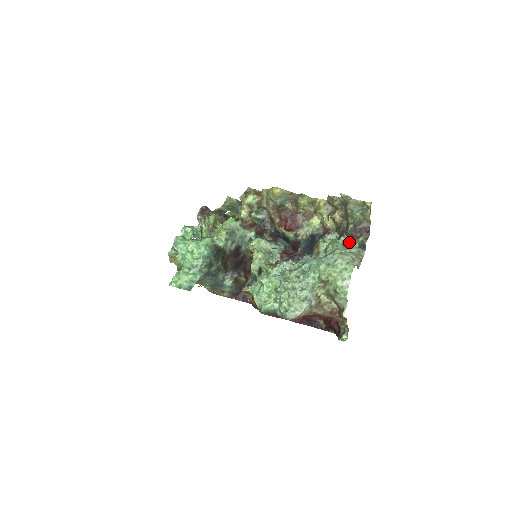
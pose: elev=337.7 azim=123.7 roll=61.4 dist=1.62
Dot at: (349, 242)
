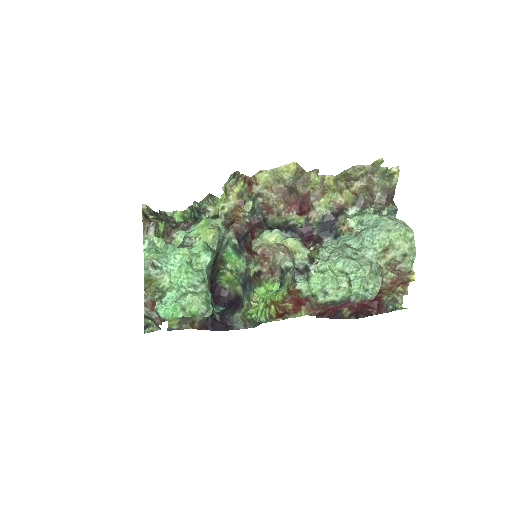
Dot at: (374, 212)
